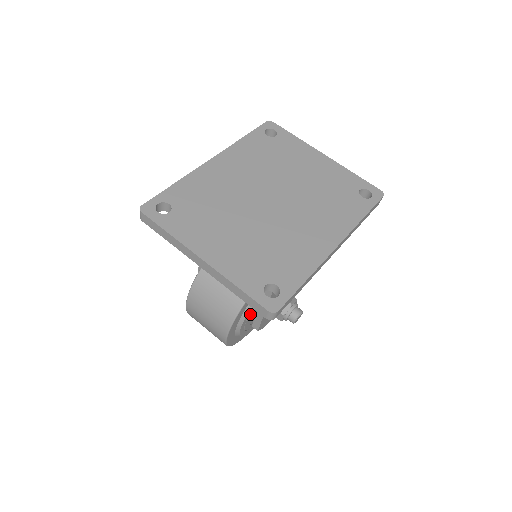
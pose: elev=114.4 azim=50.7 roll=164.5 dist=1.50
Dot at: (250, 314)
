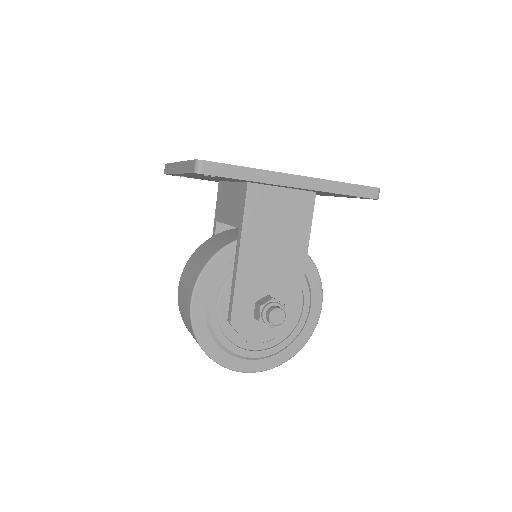
Dot at: (225, 291)
